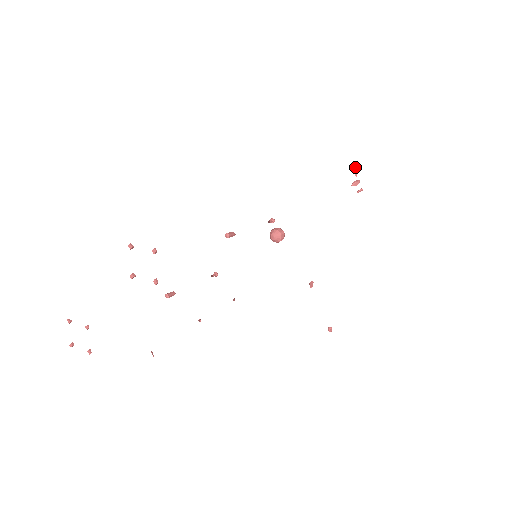
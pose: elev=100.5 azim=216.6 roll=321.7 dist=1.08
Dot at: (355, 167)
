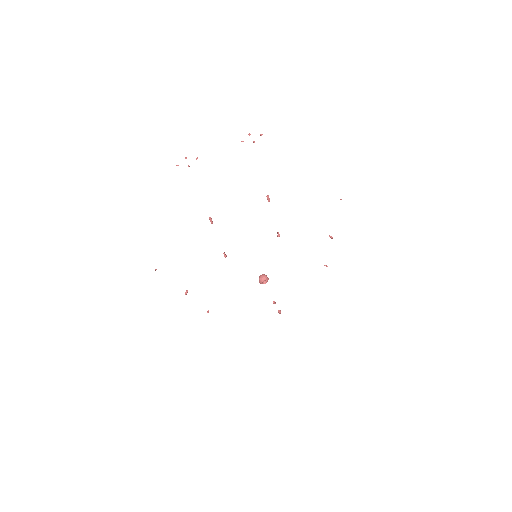
Dot at: (340, 199)
